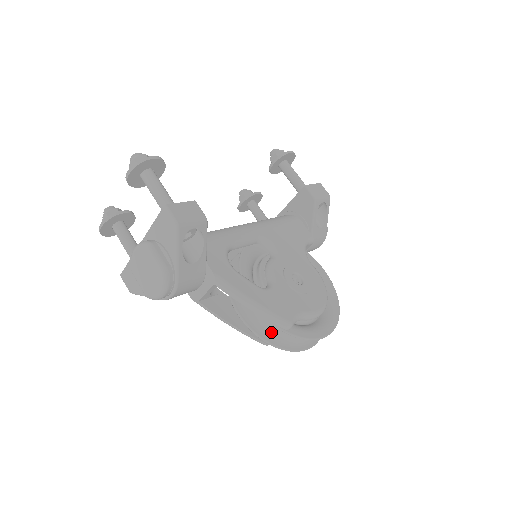
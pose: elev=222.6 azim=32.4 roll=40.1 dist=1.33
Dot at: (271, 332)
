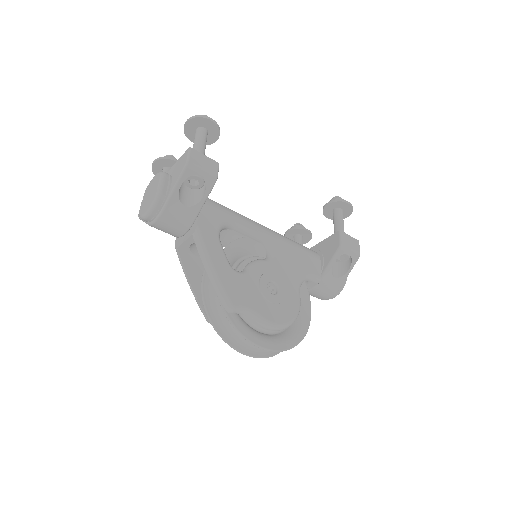
Dot at: (218, 312)
